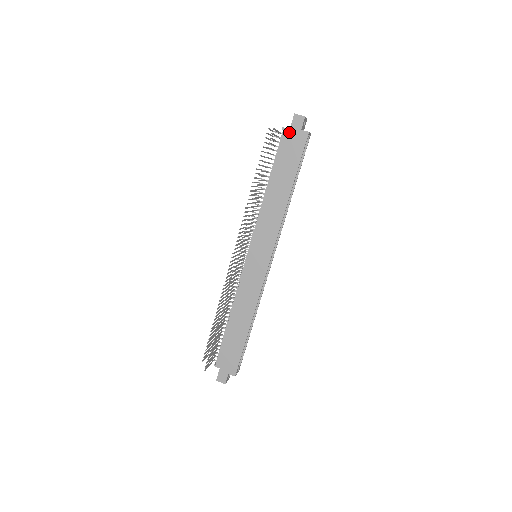
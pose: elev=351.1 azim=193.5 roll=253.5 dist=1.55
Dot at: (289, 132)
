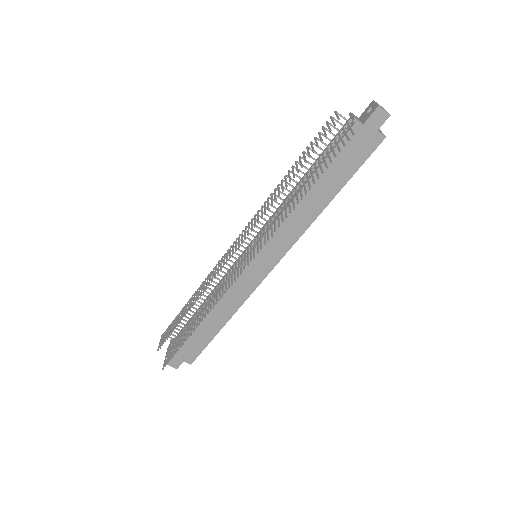
Dot at: (360, 128)
